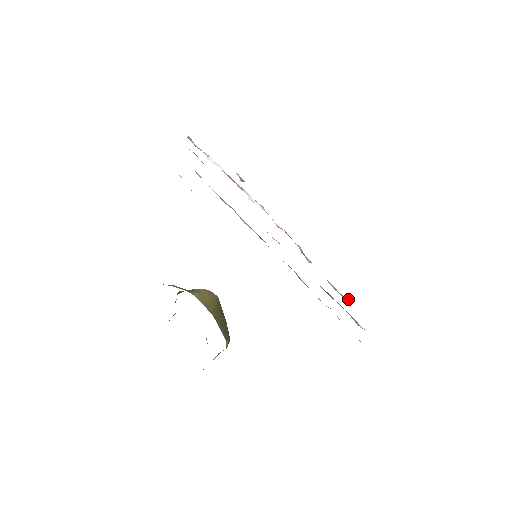
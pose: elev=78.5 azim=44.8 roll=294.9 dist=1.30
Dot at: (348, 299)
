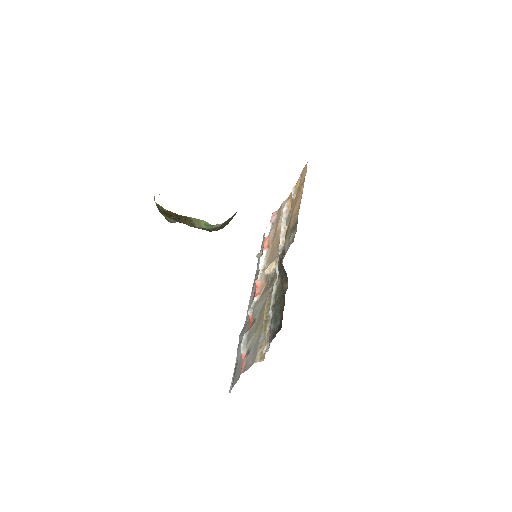
Dot at: (244, 356)
